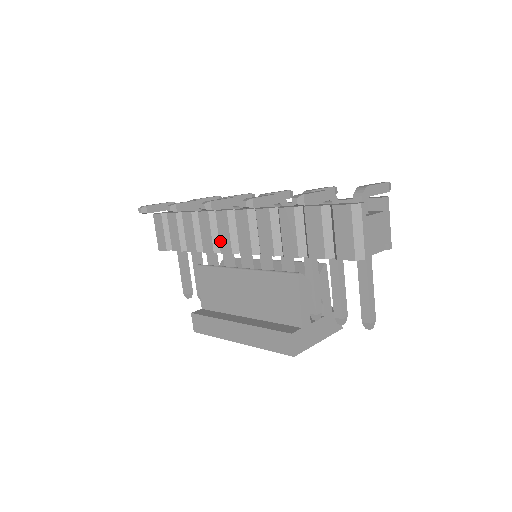
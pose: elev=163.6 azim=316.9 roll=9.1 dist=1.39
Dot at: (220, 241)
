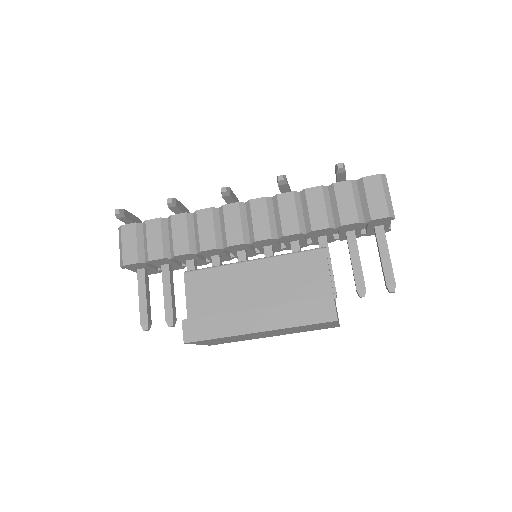
Dot at: (227, 234)
